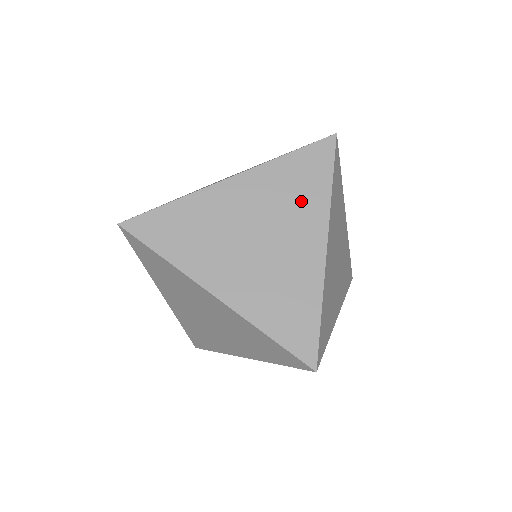
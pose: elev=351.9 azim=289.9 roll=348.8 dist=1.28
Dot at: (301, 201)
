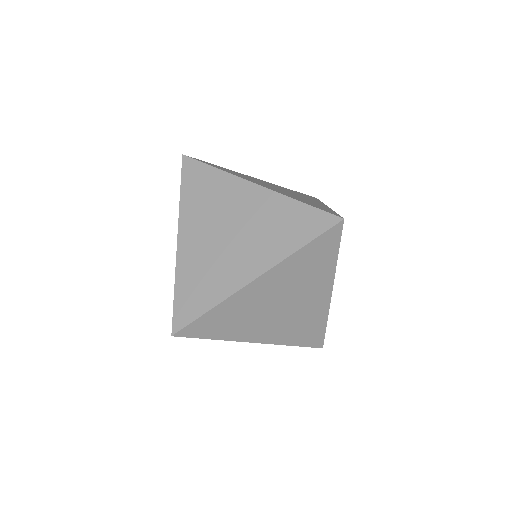
Dot at: (314, 274)
